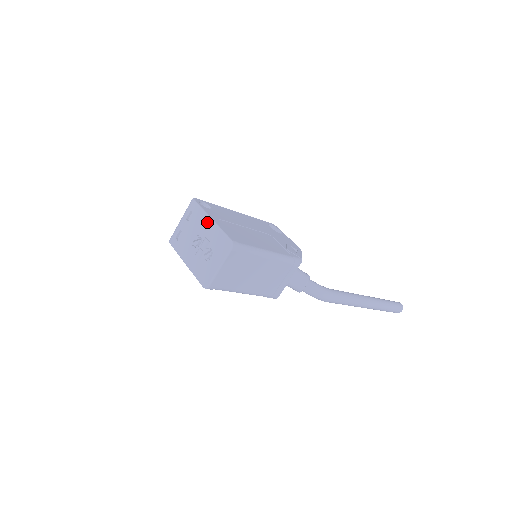
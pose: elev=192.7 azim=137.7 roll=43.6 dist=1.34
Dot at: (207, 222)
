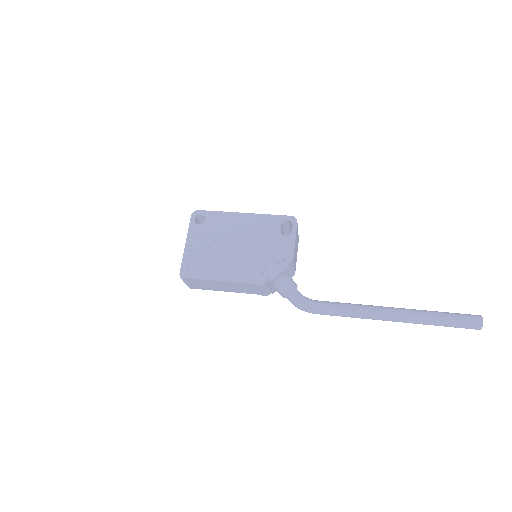
Dot at: (186, 242)
